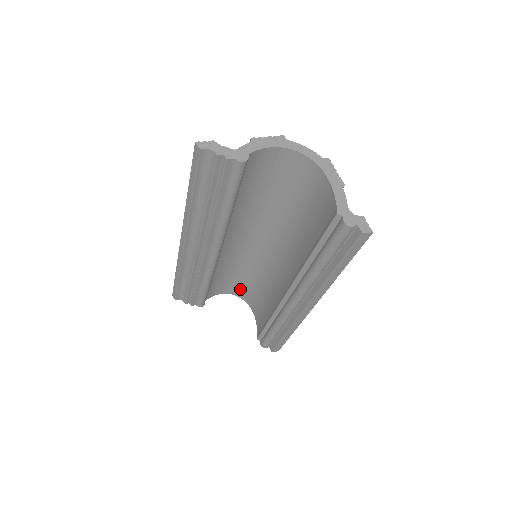
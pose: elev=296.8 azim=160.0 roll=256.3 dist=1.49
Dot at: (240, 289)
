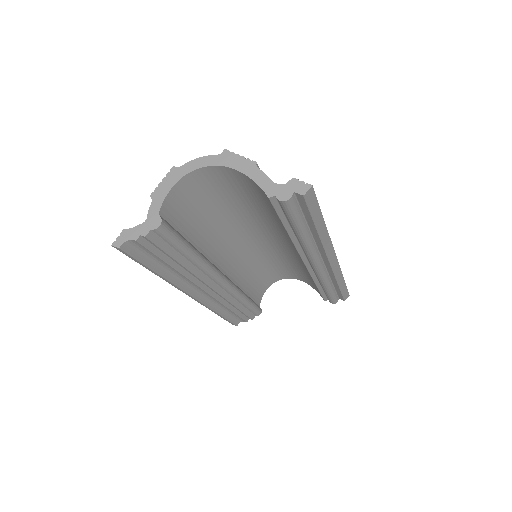
Dot at: (276, 275)
